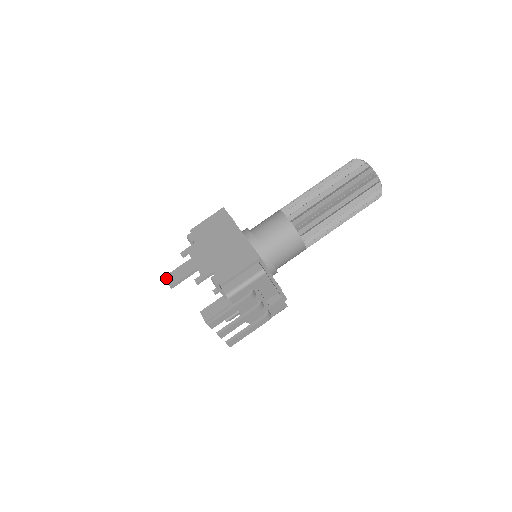
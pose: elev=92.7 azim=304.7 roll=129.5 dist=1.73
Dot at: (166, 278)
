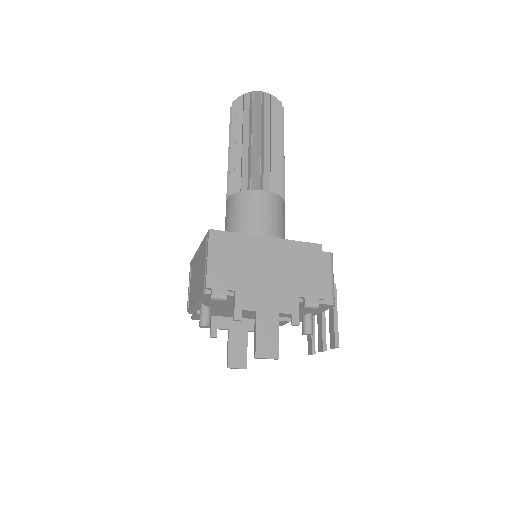
Dot at: (261, 357)
